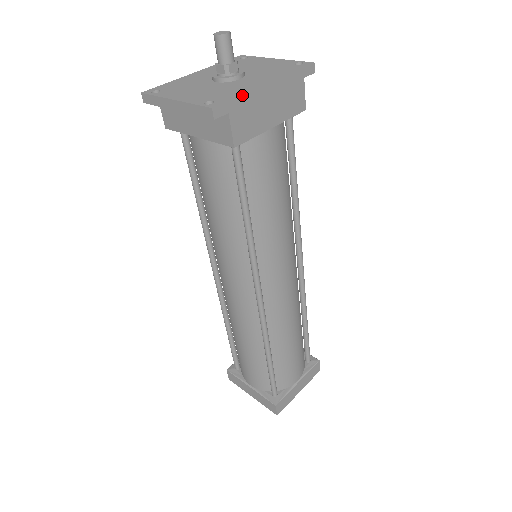
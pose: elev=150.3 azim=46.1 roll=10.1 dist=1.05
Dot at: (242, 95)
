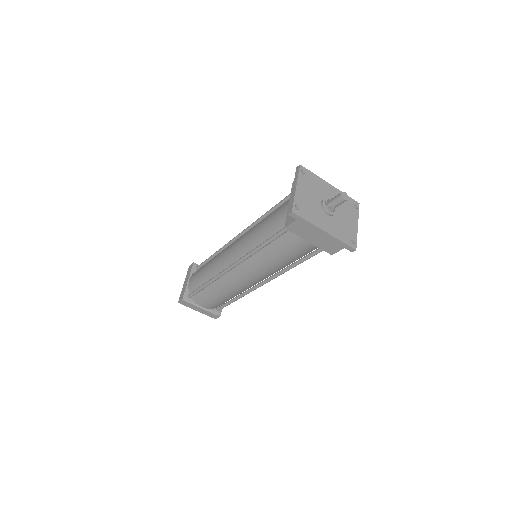
Dot at: (309, 222)
